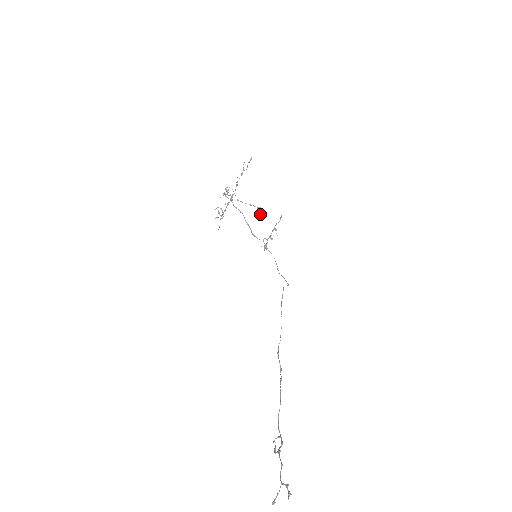
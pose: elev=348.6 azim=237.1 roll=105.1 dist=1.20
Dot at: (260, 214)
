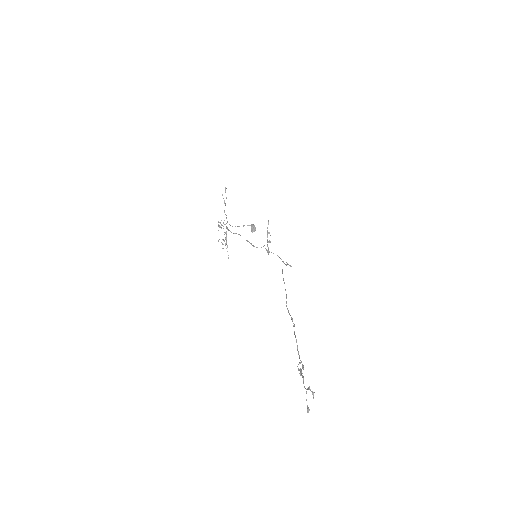
Dot at: (254, 229)
